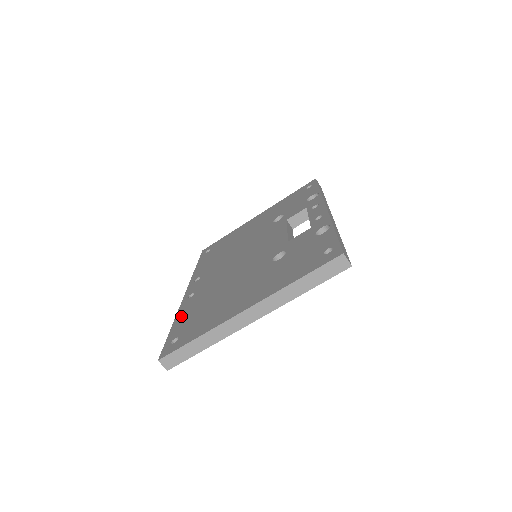
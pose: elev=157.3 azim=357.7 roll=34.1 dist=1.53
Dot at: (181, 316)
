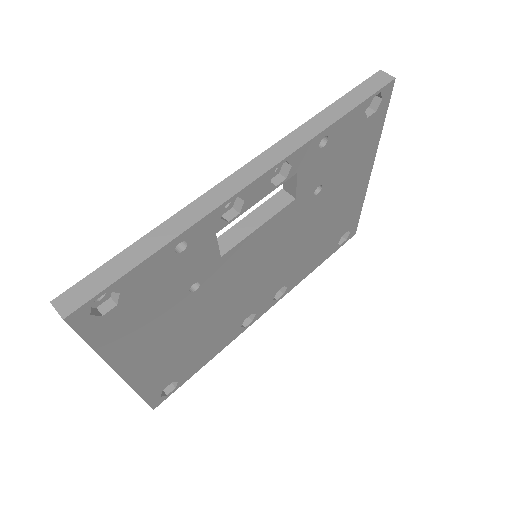
Dot at: occluded
